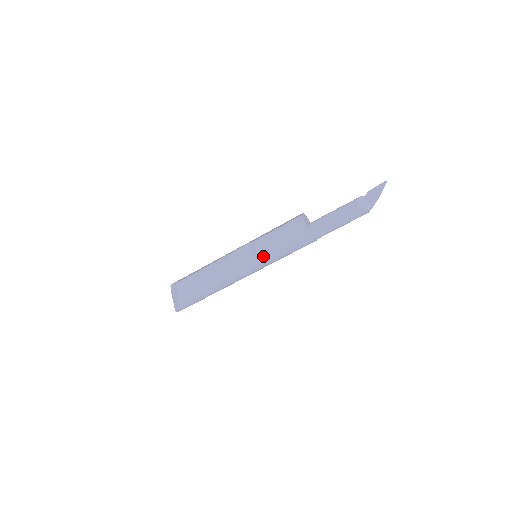
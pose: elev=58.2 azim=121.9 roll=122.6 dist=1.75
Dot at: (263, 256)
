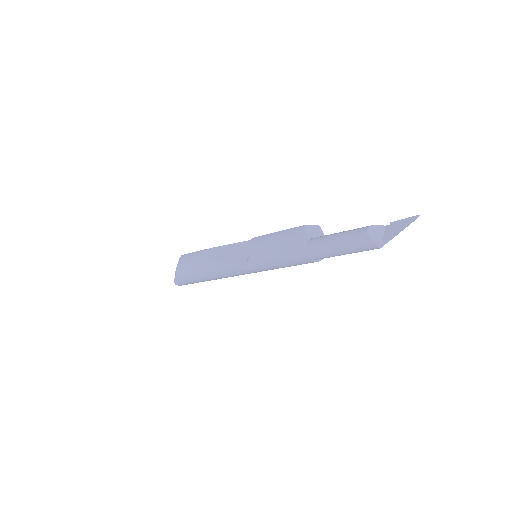
Dot at: (254, 256)
